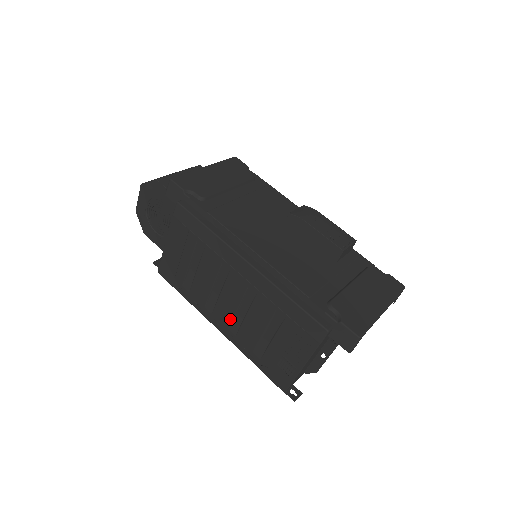
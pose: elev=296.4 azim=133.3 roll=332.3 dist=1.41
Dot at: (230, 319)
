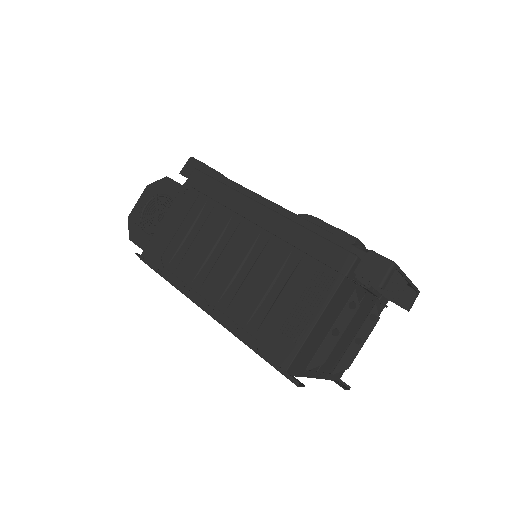
Dot at: (224, 287)
